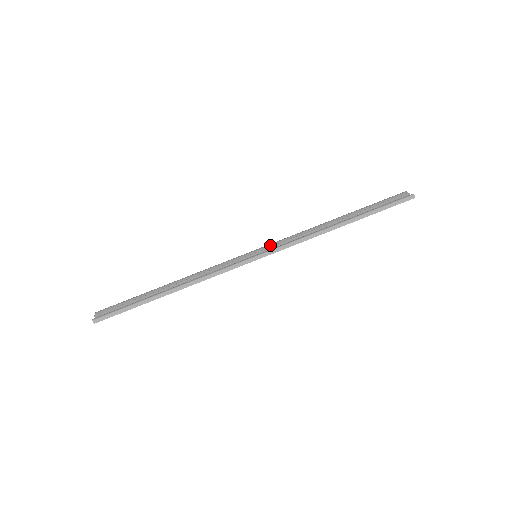
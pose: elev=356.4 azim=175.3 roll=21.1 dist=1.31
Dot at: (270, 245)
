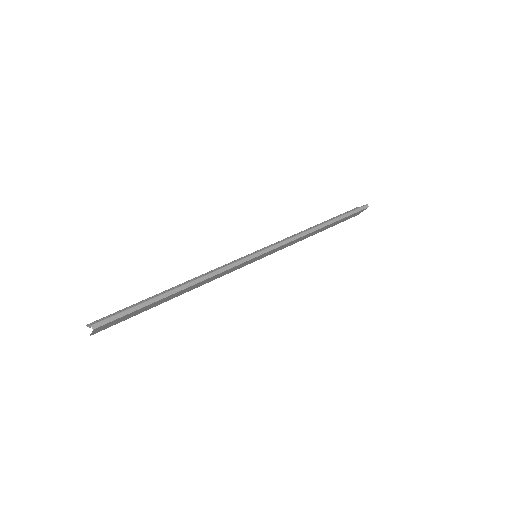
Dot at: (265, 247)
